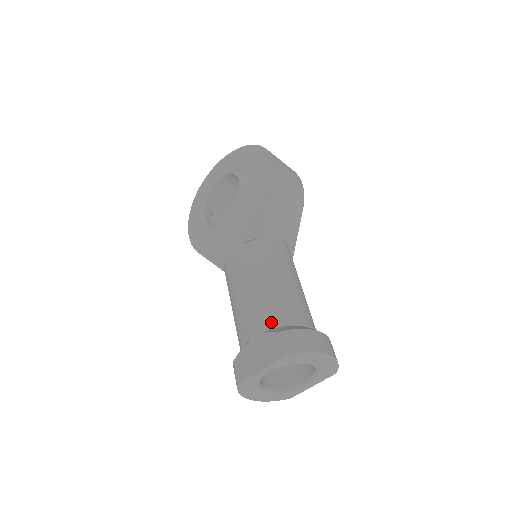
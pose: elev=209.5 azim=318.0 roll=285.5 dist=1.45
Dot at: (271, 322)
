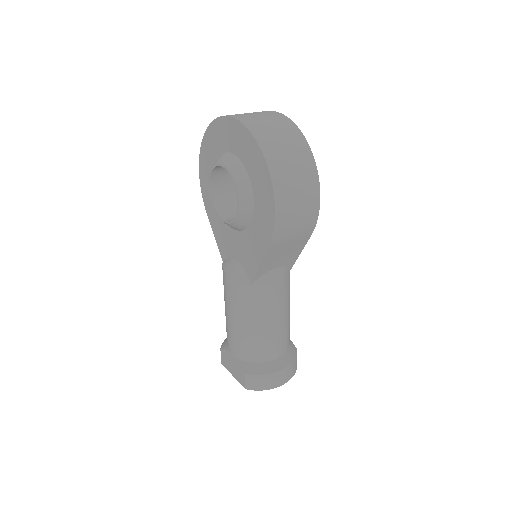
Dot at: (244, 356)
